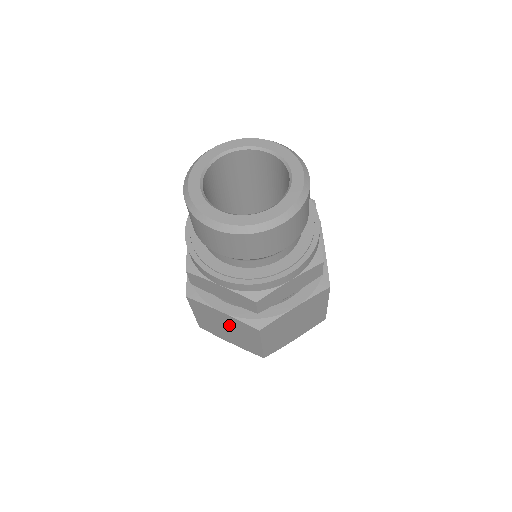
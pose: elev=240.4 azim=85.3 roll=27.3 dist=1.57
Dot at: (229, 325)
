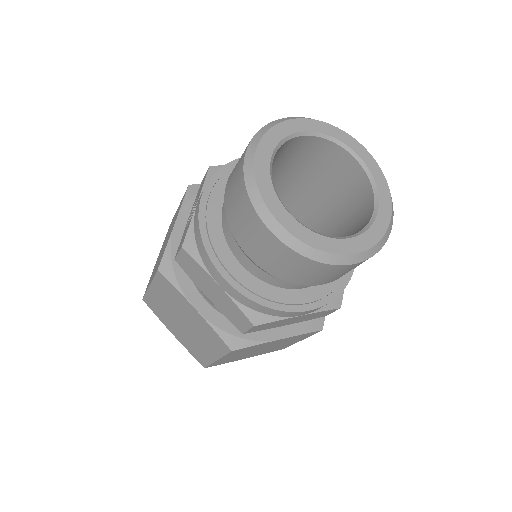
Dot at: (191, 323)
